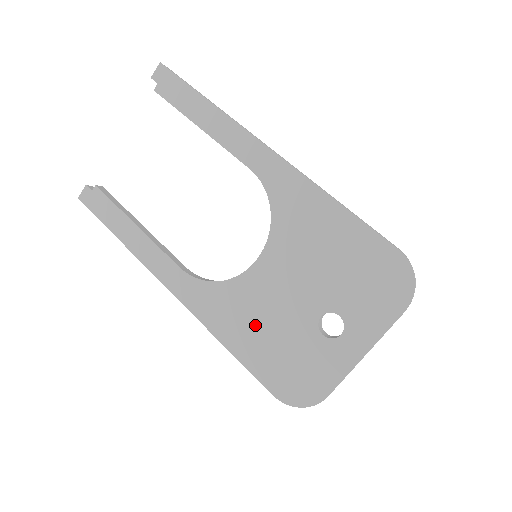
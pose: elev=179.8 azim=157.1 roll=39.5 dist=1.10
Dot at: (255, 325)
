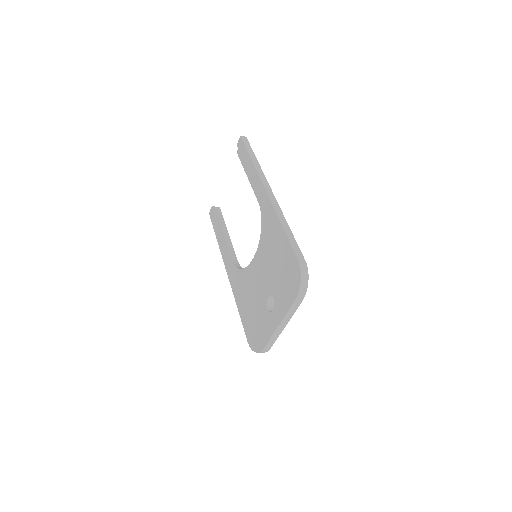
Dot at: (248, 298)
